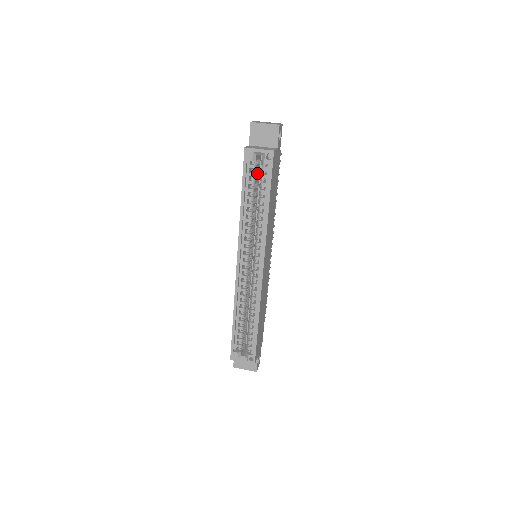
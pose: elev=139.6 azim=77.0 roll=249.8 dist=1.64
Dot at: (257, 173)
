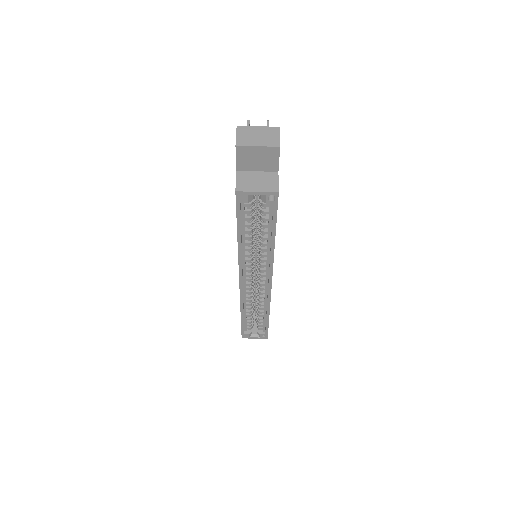
Dot at: occluded
